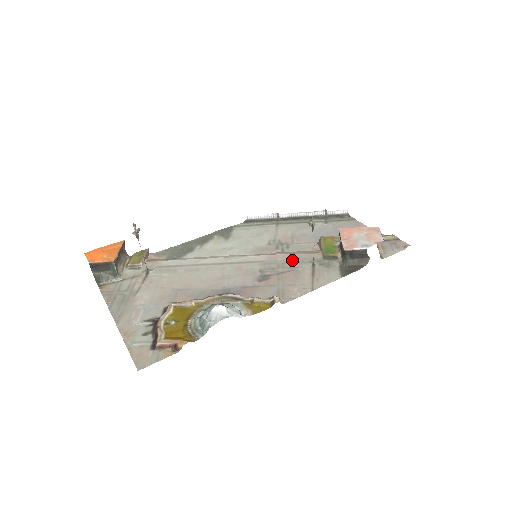
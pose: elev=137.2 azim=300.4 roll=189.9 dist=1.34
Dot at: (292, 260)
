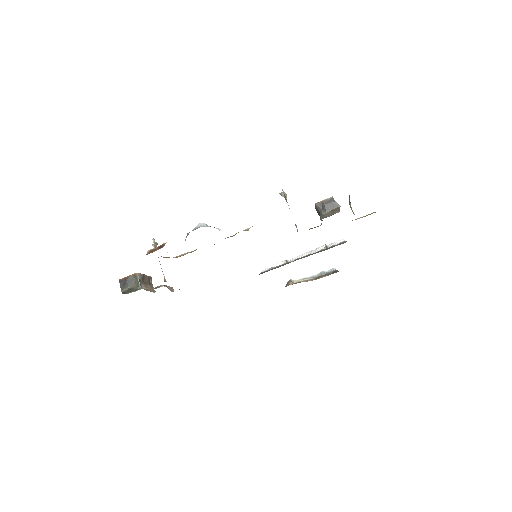
Dot at: occluded
